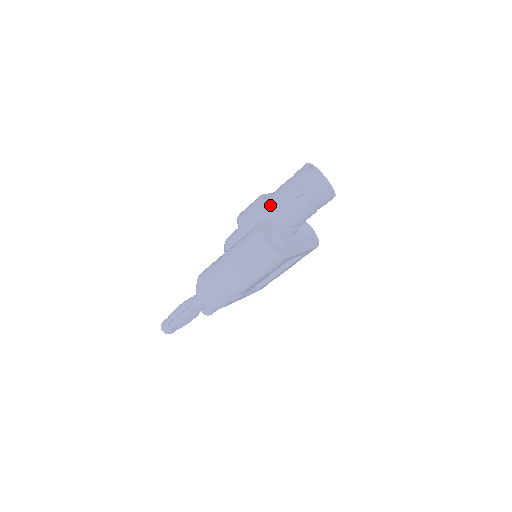
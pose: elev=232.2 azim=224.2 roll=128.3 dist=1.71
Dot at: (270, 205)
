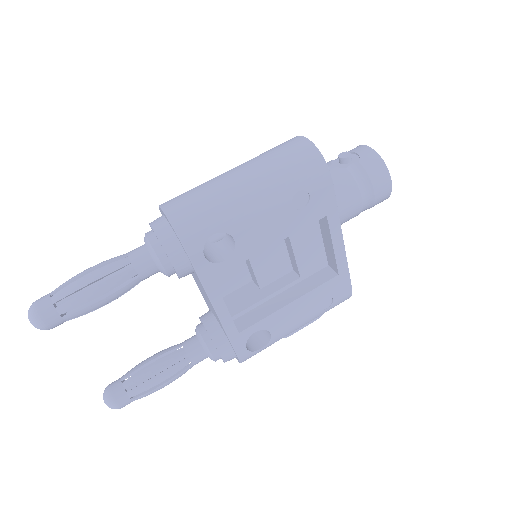
Dot at: occluded
